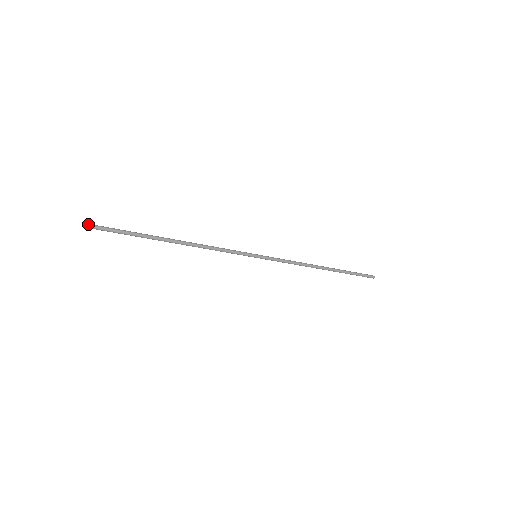
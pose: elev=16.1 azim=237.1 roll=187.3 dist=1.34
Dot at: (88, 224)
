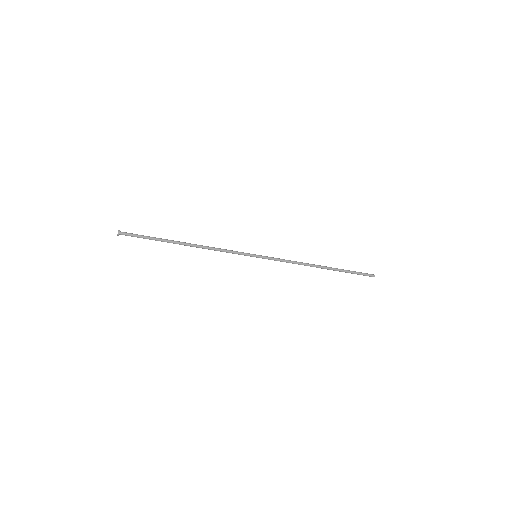
Dot at: (118, 233)
